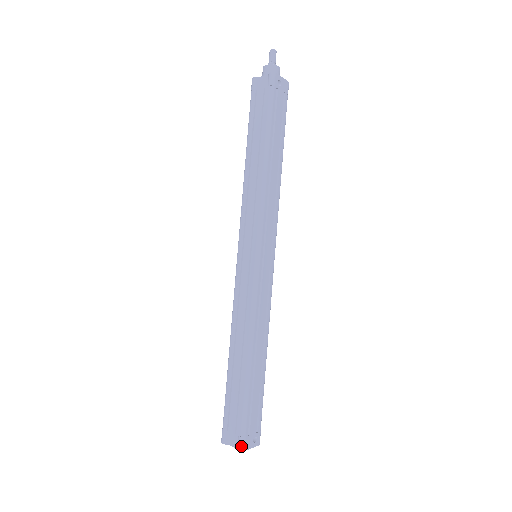
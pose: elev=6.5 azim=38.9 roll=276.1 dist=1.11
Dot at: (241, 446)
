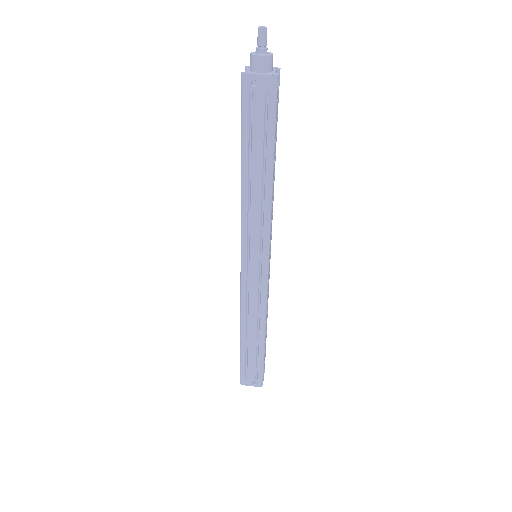
Dot at: (240, 381)
